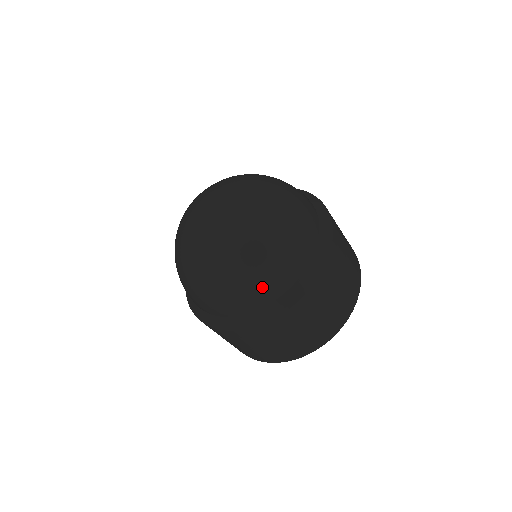
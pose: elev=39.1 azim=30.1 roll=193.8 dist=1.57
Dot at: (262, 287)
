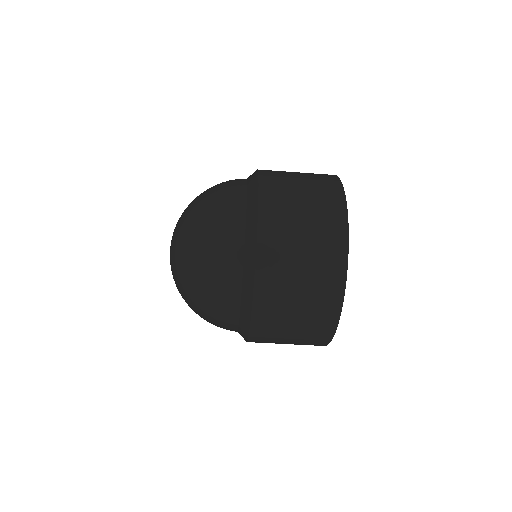
Dot at: (222, 241)
